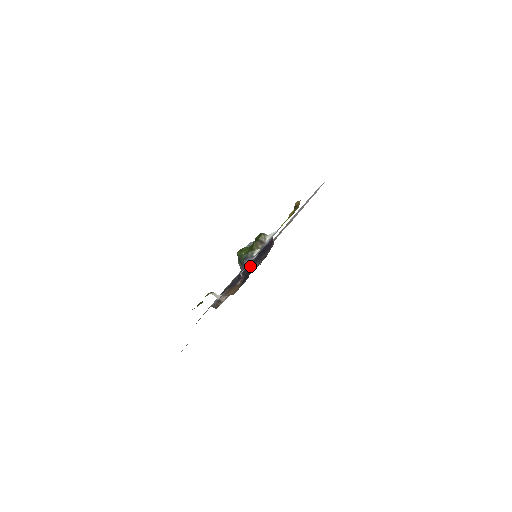
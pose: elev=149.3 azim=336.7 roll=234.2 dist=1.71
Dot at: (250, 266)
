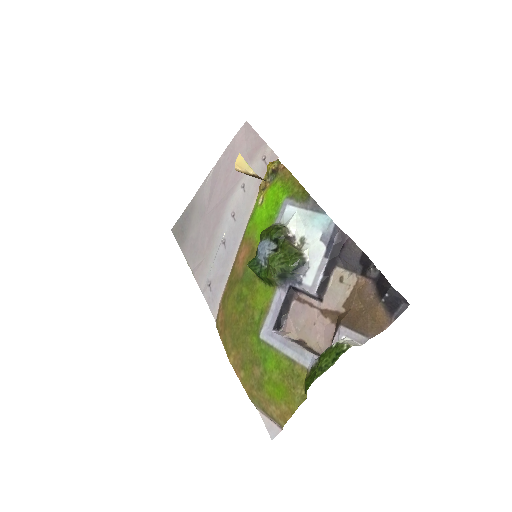
Dot at: (325, 278)
